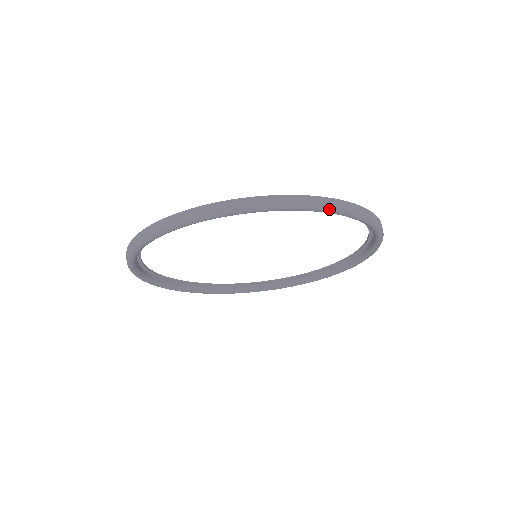
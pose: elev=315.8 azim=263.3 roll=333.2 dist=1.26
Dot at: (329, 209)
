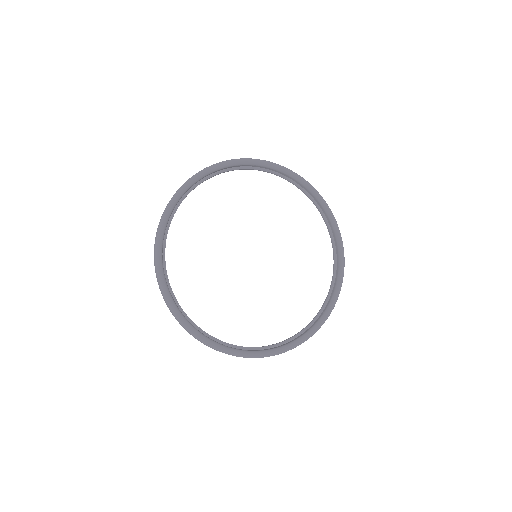
Dot at: (284, 167)
